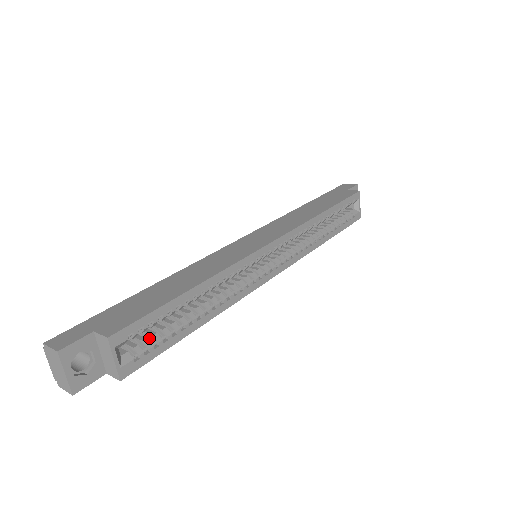
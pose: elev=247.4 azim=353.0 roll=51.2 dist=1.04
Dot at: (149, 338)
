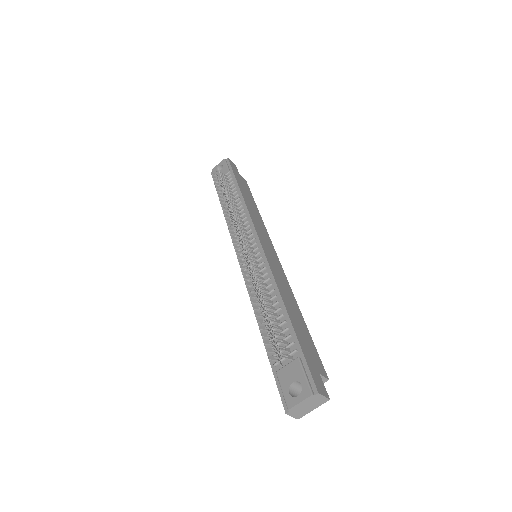
Dot at: occluded
